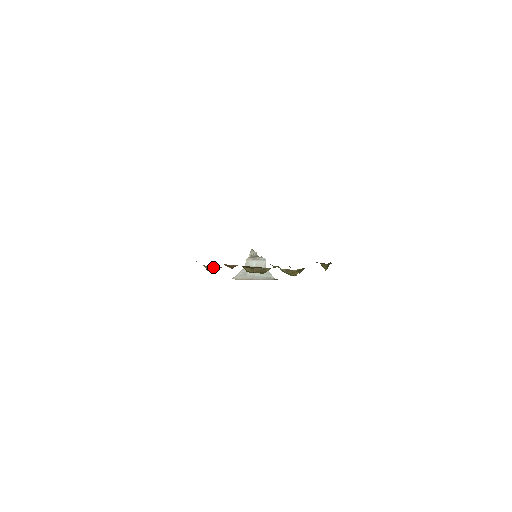
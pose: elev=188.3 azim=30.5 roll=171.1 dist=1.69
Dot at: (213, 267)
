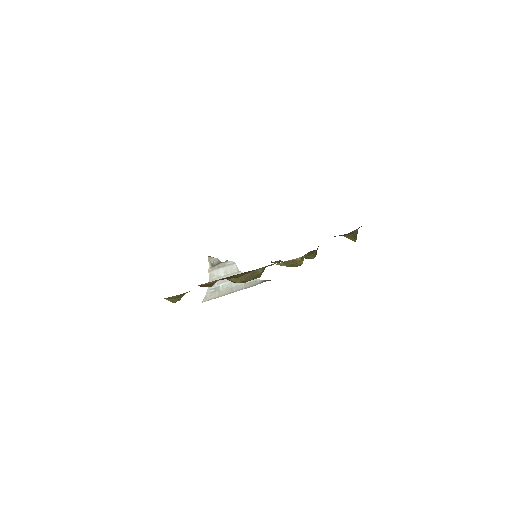
Dot at: (176, 296)
